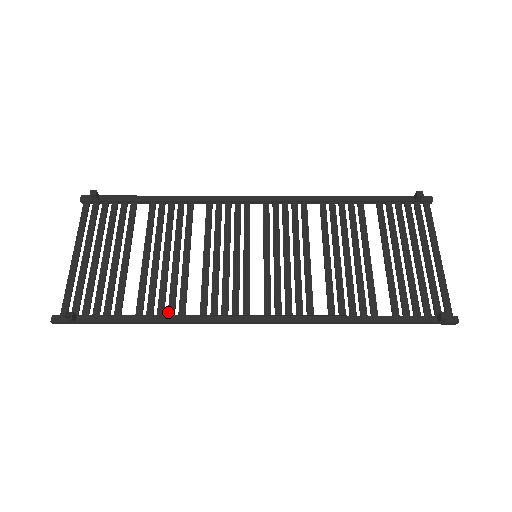
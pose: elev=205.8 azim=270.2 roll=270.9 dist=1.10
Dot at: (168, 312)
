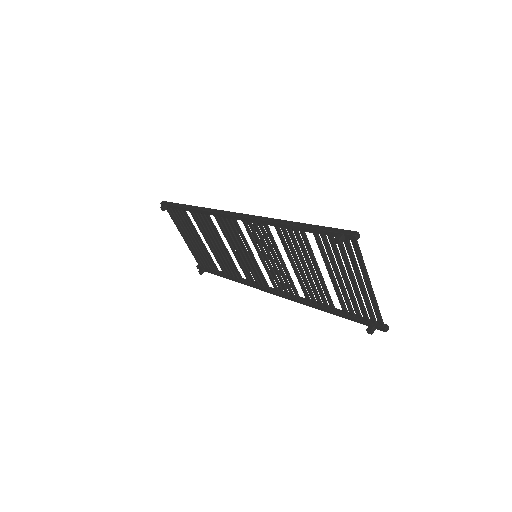
Dot at: (235, 276)
